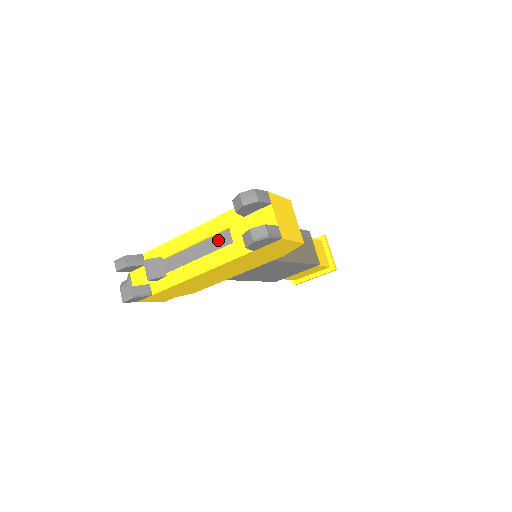
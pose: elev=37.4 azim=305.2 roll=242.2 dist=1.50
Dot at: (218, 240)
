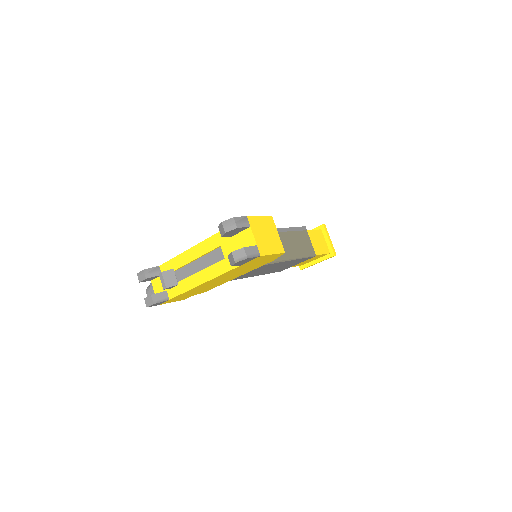
Dot at: (214, 255)
